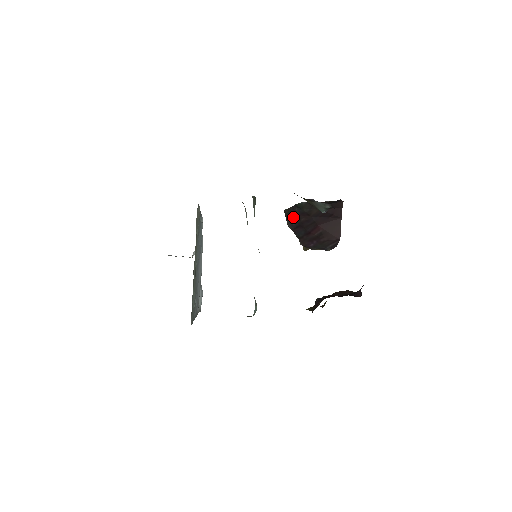
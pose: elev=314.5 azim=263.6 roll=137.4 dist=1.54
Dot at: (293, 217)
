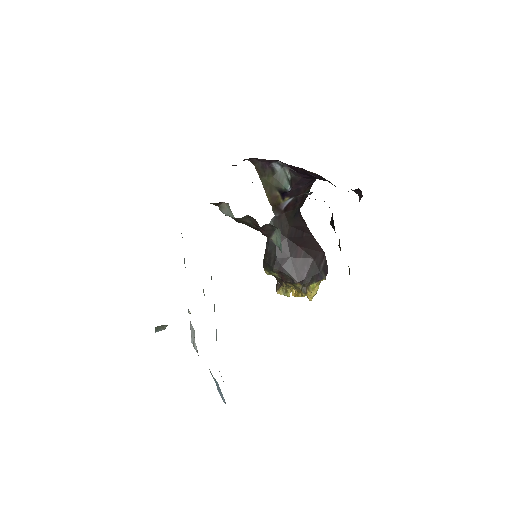
Dot at: (273, 254)
